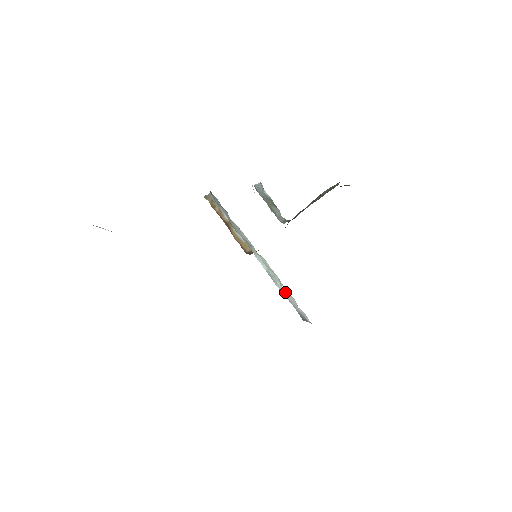
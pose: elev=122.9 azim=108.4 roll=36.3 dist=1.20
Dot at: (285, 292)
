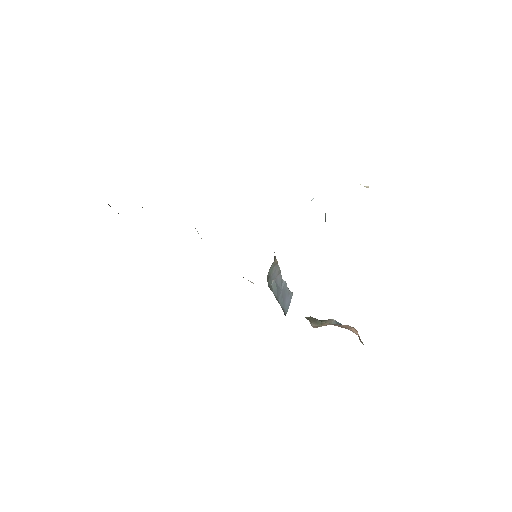
Dot at: (272, 287)
